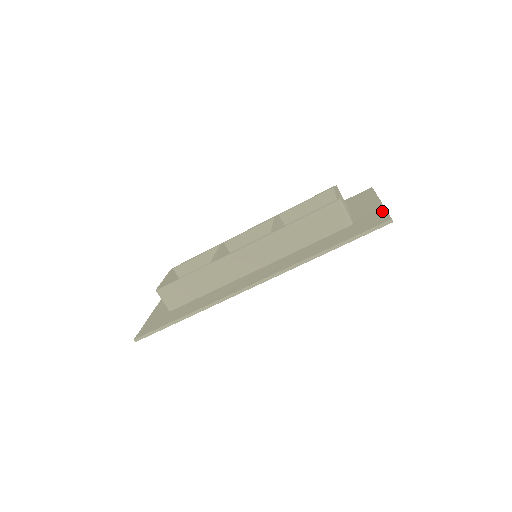
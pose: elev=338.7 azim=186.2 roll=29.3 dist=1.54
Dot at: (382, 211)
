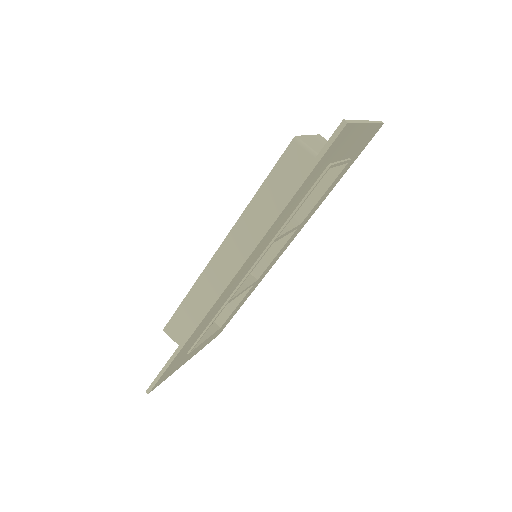
Dot at: occluded
